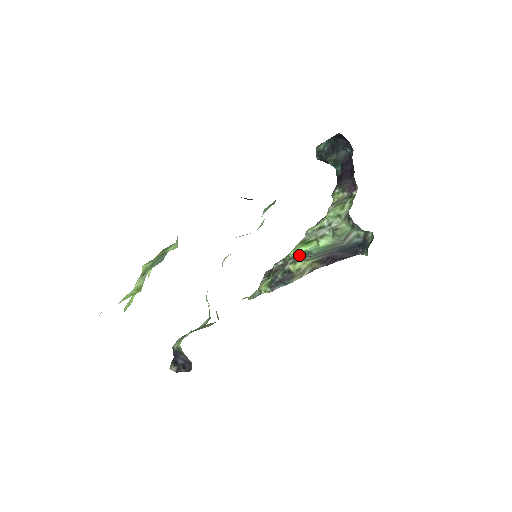
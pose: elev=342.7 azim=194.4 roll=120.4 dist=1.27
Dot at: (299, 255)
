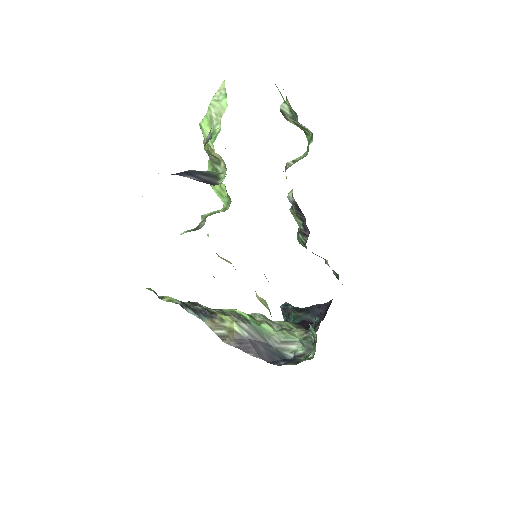
Dot at: (235, 314)
